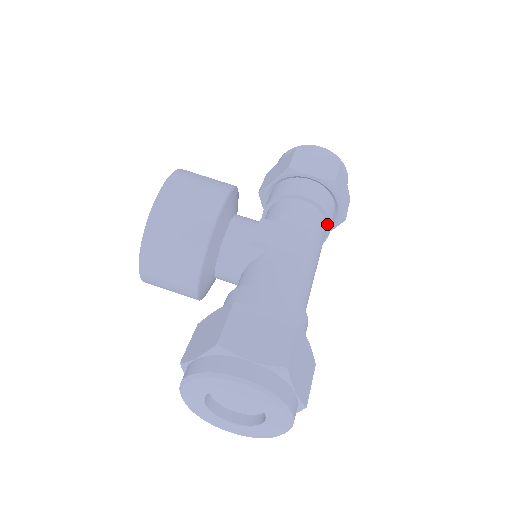
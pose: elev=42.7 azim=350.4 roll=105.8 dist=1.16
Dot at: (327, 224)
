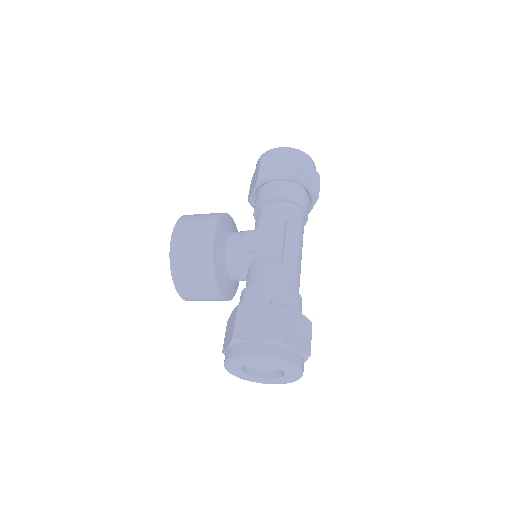
Dot at: (302, 209)
